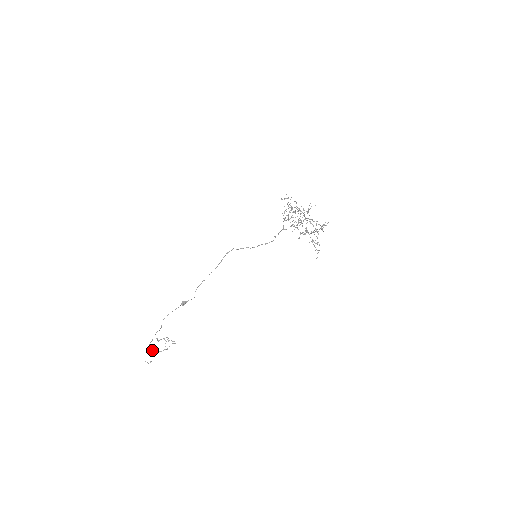
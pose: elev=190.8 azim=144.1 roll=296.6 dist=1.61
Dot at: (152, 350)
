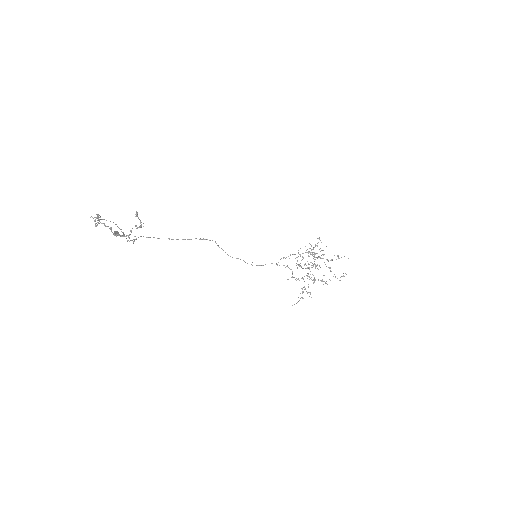
Dot at: (99, 220)
